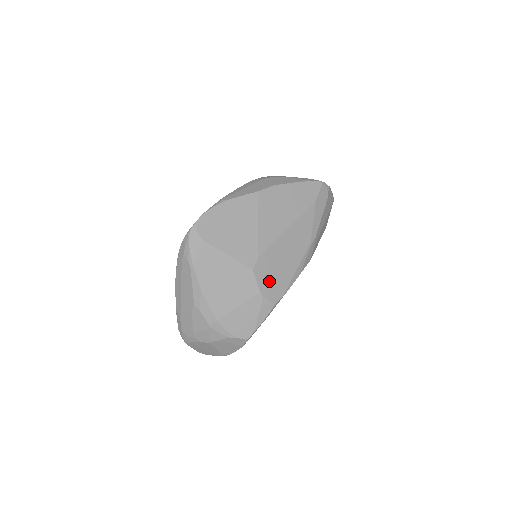
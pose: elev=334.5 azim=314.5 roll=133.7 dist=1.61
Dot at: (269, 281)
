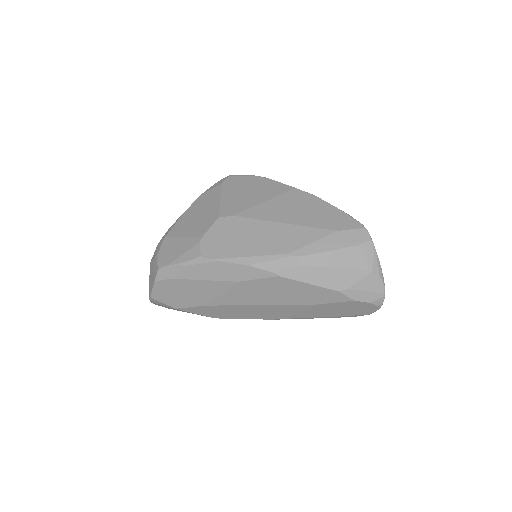
Dot at: (219, 237)
